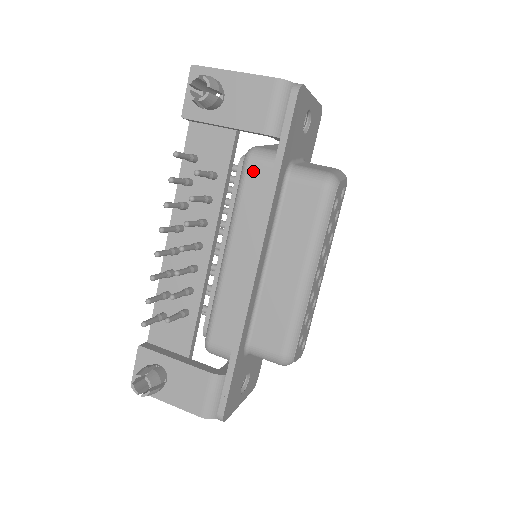
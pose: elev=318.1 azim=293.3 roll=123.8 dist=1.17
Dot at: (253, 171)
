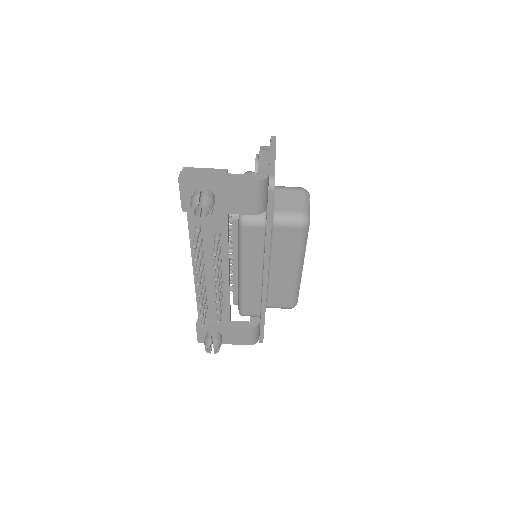
Dot at: (249, 232)
